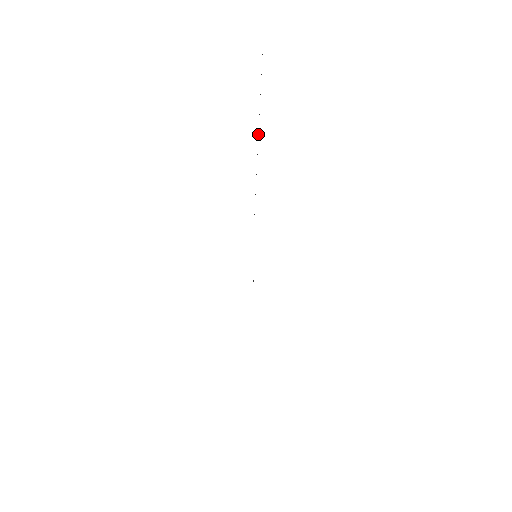
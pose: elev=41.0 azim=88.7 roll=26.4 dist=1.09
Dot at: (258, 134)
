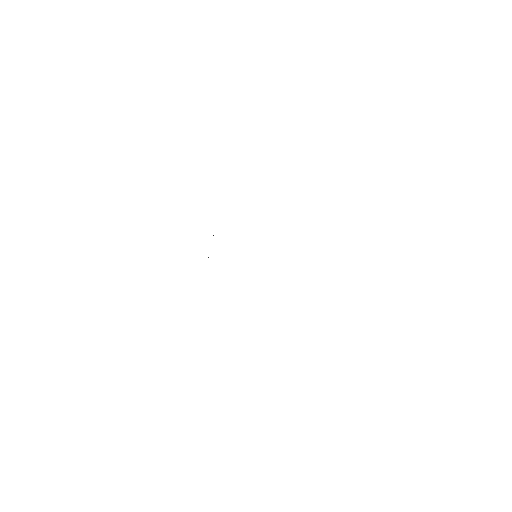
Dot at: occluded
